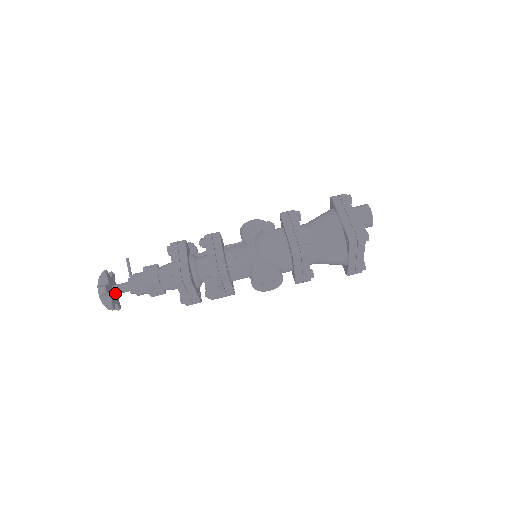
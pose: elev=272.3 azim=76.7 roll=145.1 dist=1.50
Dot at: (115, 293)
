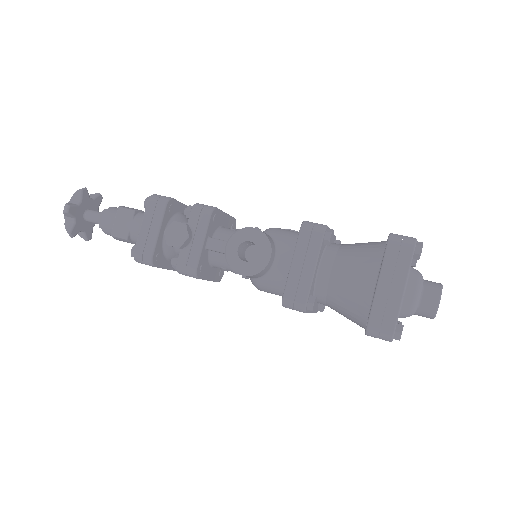
Dot at: (86, 214)
